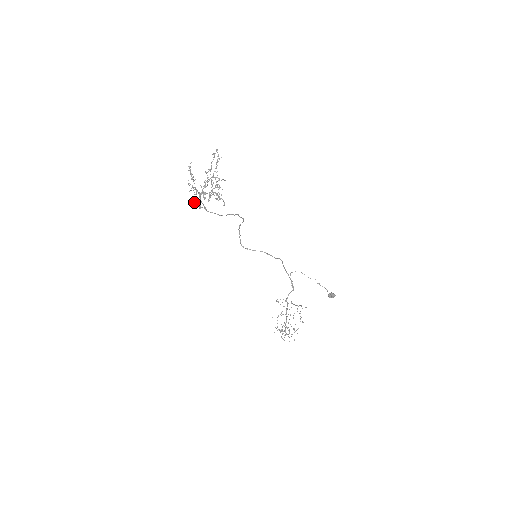
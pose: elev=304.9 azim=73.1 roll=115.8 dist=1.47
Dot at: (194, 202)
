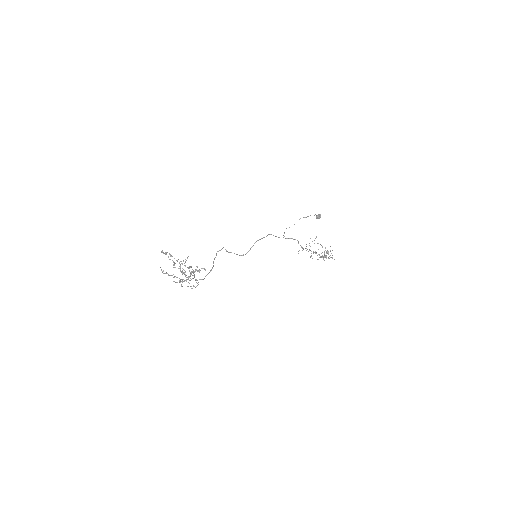
Dot at: occluded
